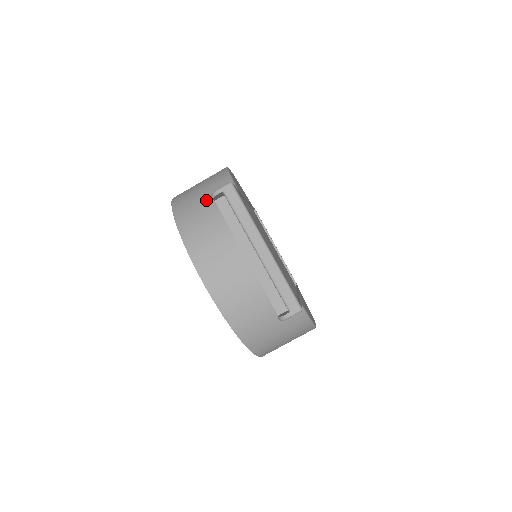
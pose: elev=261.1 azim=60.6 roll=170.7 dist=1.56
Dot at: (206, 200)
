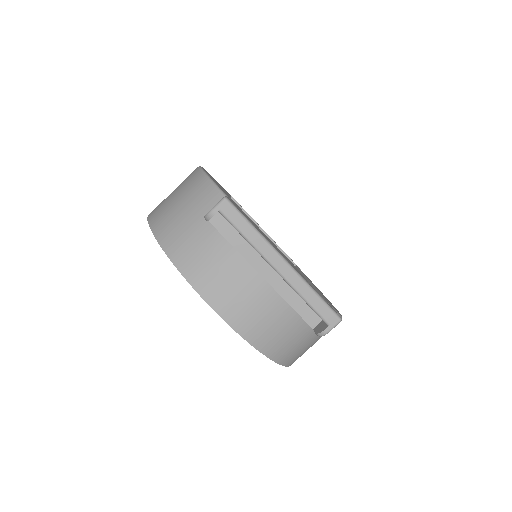
Dot at: (193, 218)
